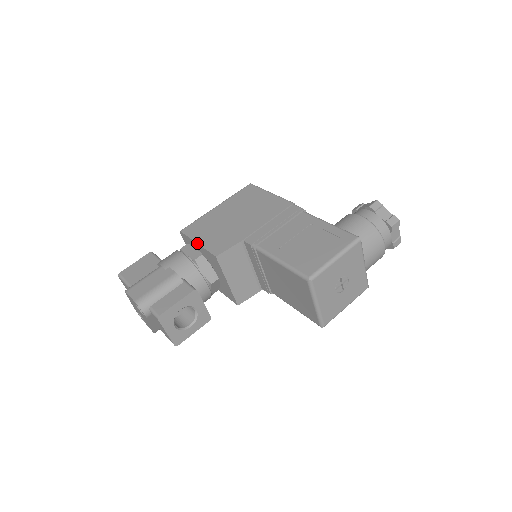
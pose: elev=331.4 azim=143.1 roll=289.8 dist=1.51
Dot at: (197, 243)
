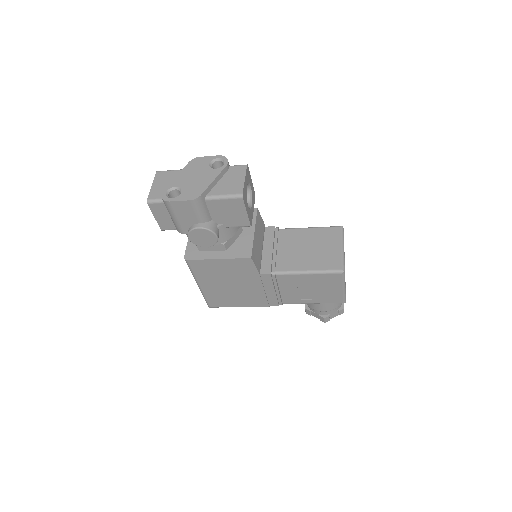
Dot at: occluded
